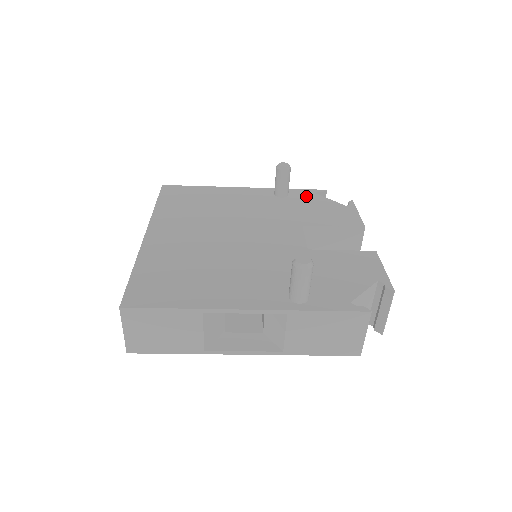
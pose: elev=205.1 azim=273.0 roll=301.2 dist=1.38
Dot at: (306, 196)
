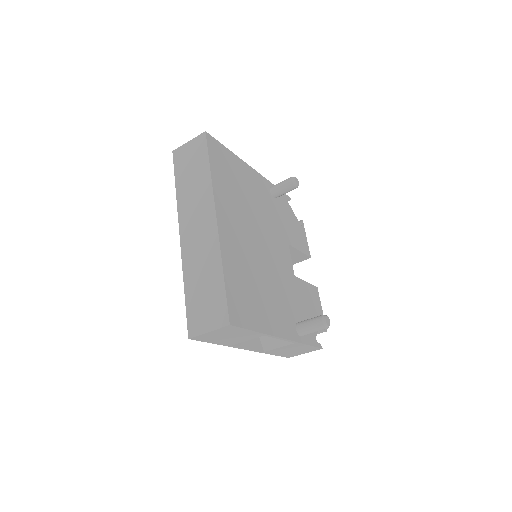
Dot at: (284, 202)
